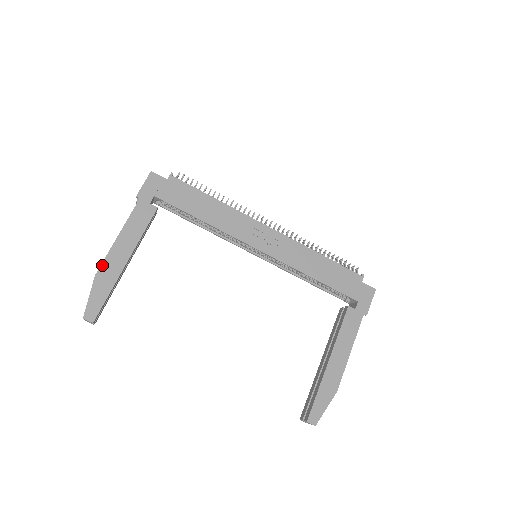
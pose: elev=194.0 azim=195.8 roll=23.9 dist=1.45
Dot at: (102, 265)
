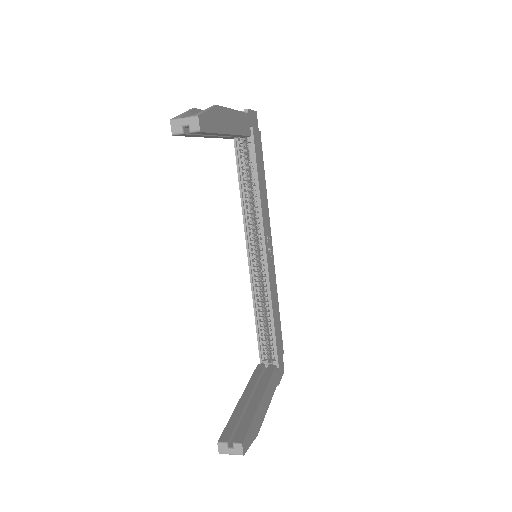
Dot at: (222, 107)
